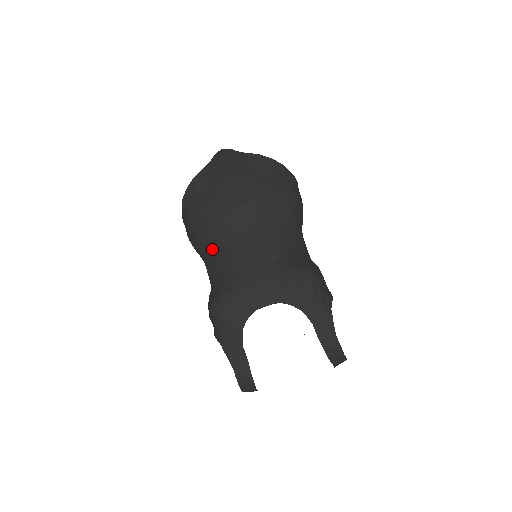
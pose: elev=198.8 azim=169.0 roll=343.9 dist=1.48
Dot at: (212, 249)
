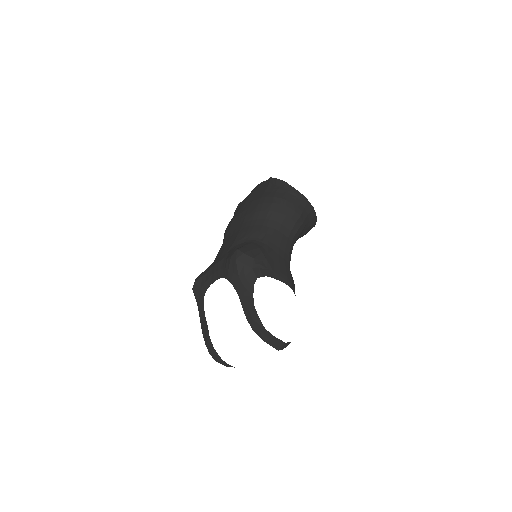
Dot at: occluded
